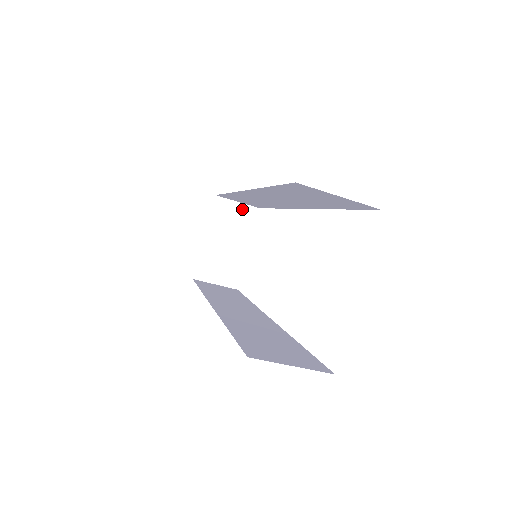
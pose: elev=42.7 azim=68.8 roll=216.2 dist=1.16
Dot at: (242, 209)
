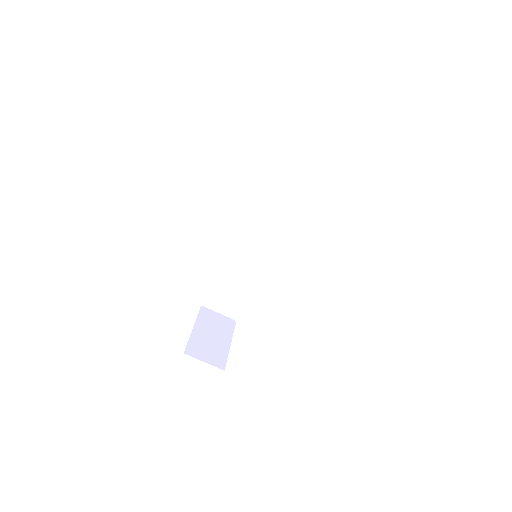
Dot at: (222, 318)
